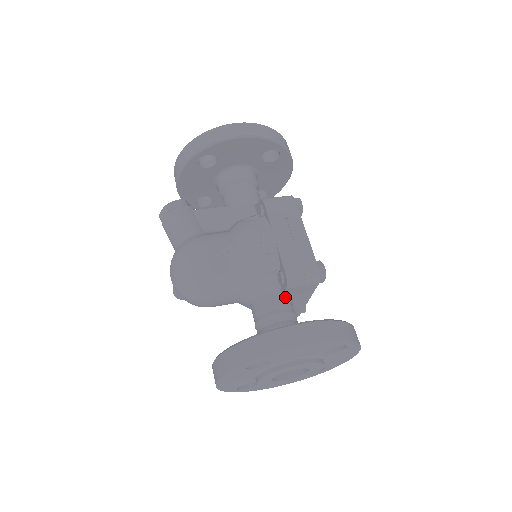
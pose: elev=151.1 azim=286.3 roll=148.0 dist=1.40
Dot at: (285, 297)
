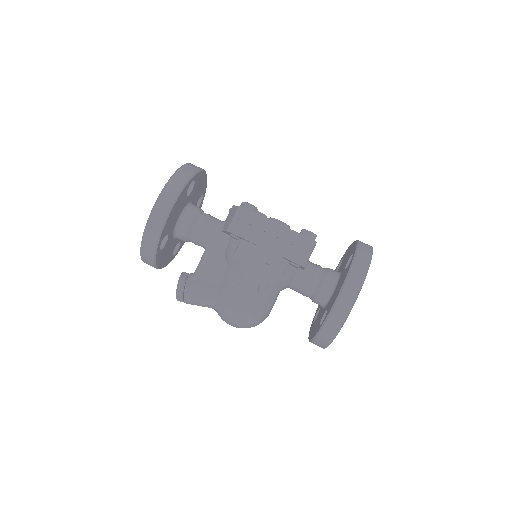
Dot at: occluded
